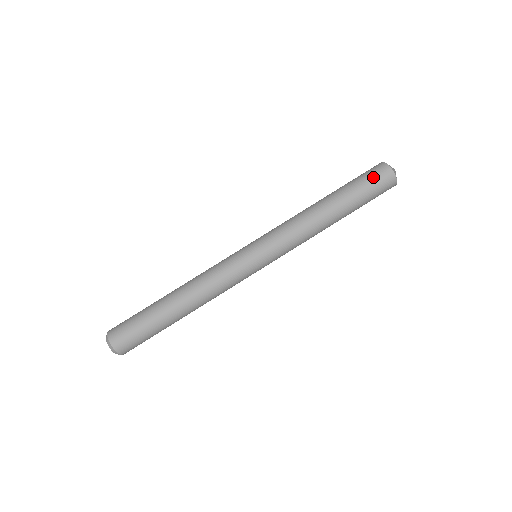
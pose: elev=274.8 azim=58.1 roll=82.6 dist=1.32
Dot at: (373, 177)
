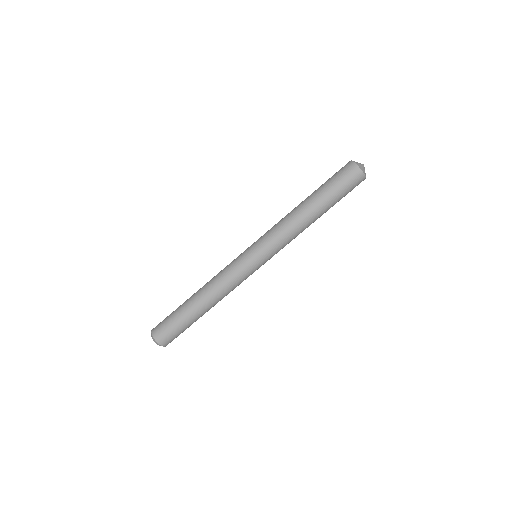
Dot at: (347, 181)
